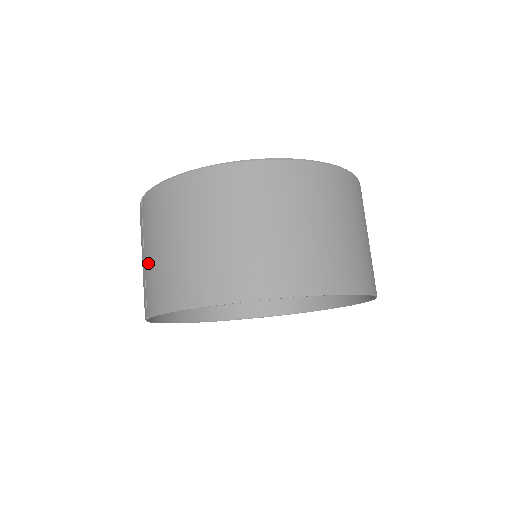
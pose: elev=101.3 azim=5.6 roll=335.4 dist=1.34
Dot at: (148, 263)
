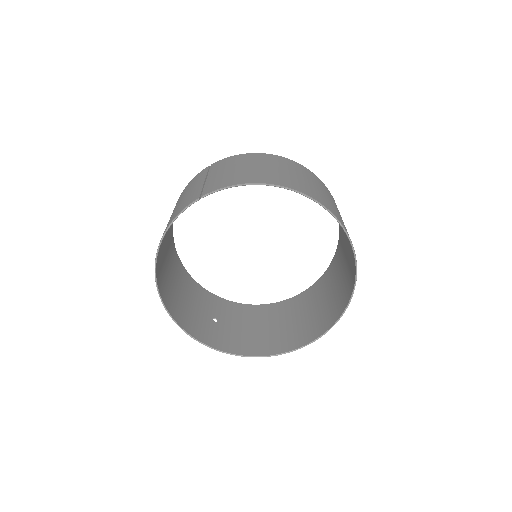
Dot at: (216, 176)
